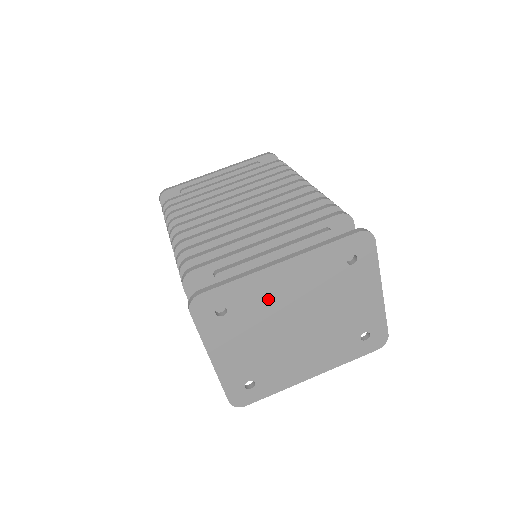
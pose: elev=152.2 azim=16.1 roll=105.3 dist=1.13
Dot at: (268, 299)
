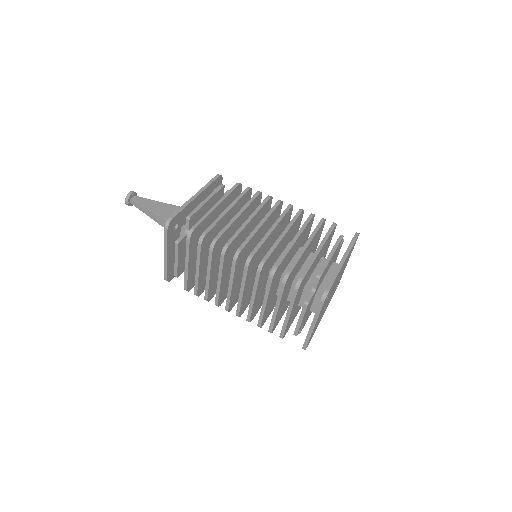
Dot at: (335, 282)
